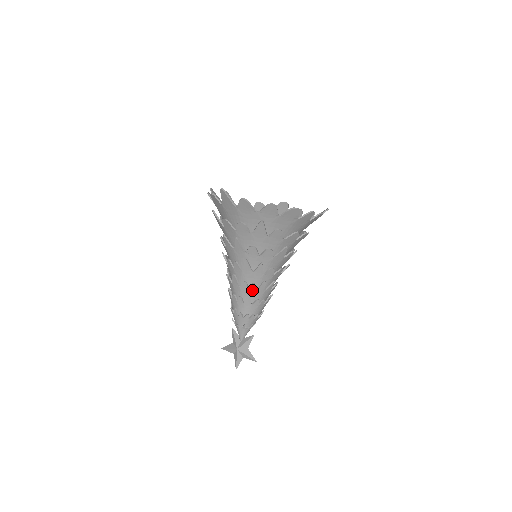
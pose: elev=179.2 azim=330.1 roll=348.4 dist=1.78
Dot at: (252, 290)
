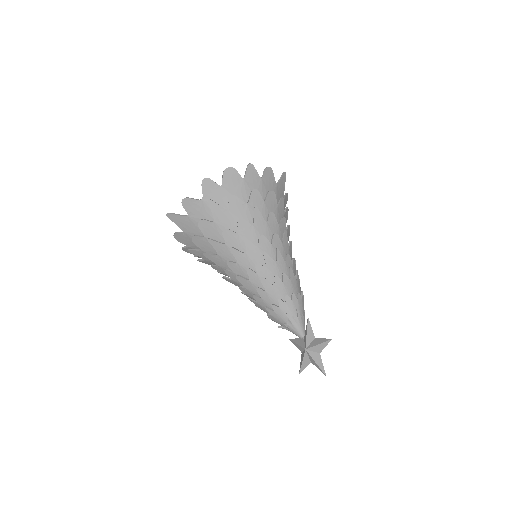
Dot at: (261, 271)
